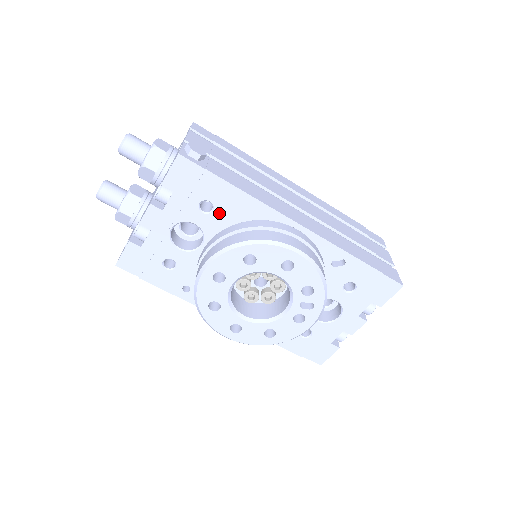
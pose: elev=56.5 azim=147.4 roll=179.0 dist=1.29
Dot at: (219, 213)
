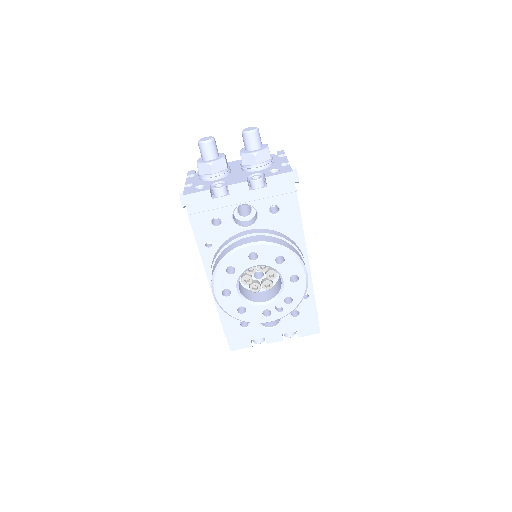
Dot at: (277, 219)
